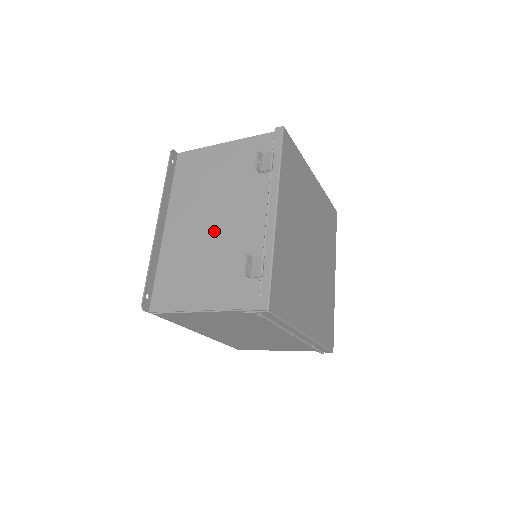
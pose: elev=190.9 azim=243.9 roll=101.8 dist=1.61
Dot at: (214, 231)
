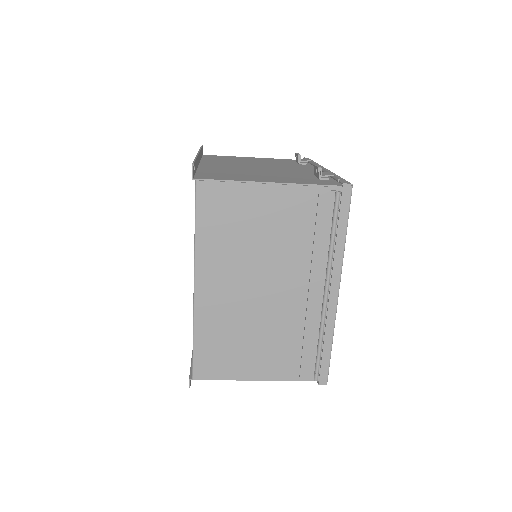
Dot at: (263, 169)
